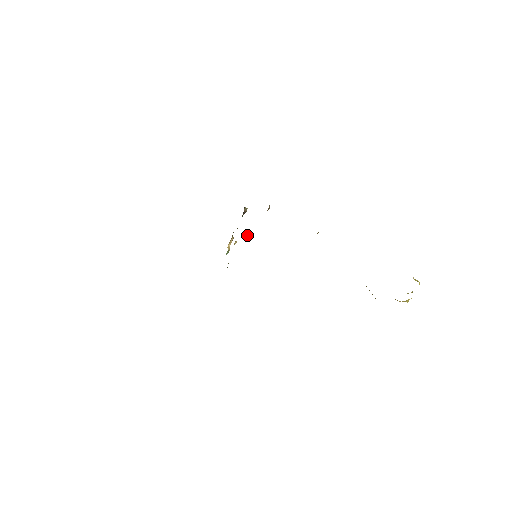
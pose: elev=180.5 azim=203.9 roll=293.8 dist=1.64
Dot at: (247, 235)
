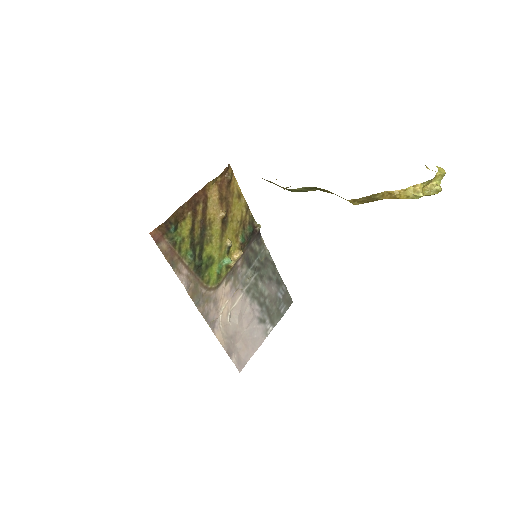
Dot at: (221, 215)
